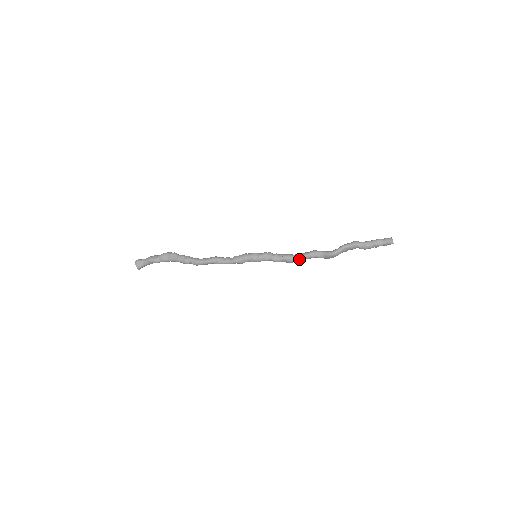
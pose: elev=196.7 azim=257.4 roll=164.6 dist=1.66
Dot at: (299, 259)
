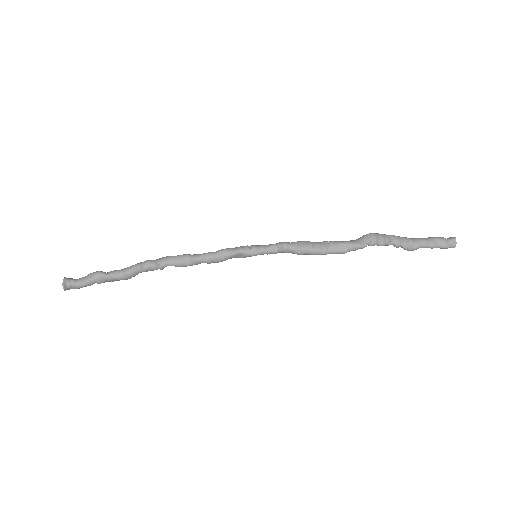
Dot at: (321, 244)
